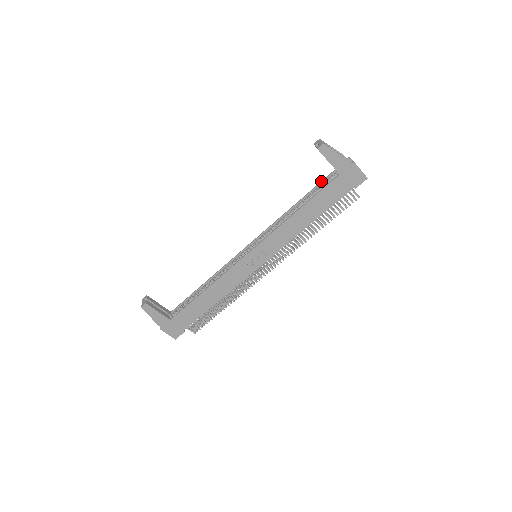
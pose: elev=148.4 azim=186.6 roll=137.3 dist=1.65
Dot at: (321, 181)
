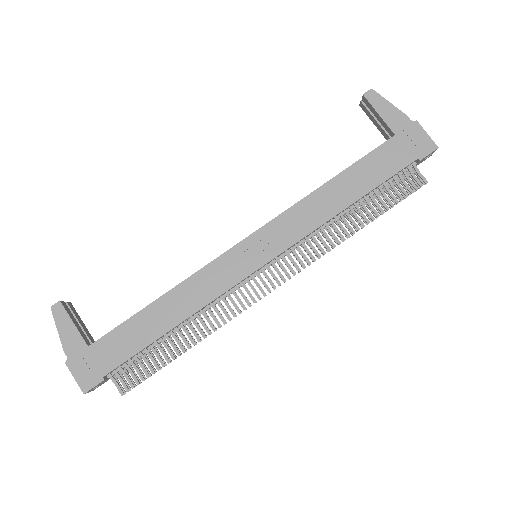
Dot at: occluded
